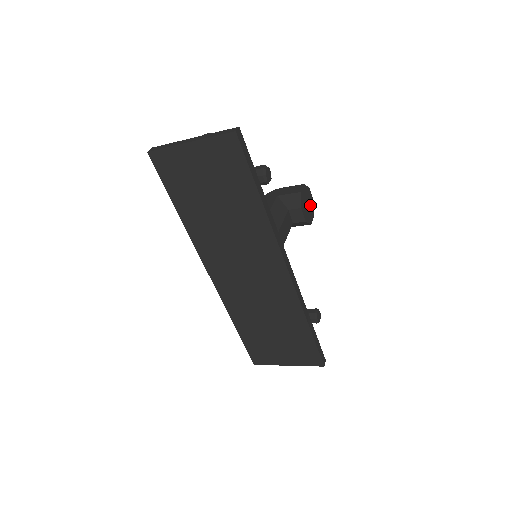
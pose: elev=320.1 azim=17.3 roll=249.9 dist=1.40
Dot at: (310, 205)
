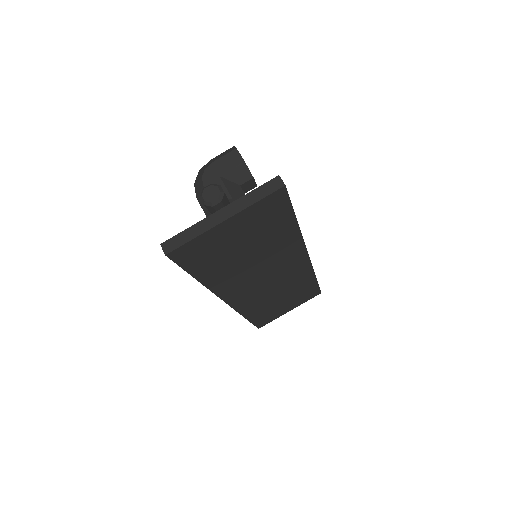
Dot at: occluded
